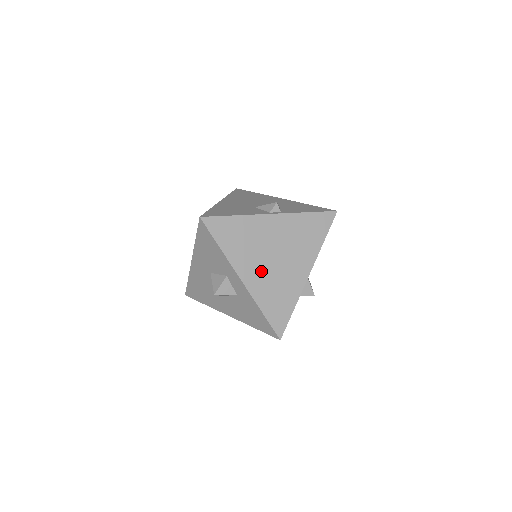
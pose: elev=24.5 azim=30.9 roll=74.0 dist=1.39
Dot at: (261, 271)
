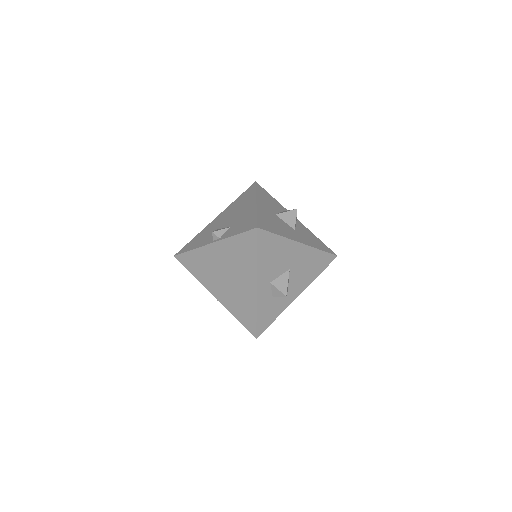
Dot at: (223, 288)
